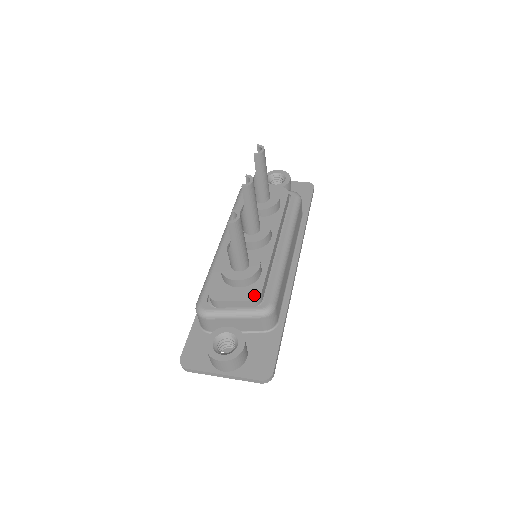
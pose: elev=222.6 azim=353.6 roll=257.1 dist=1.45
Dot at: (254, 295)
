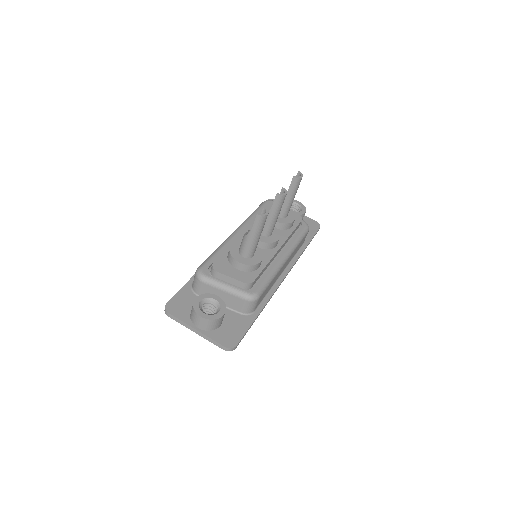
Dot at: (248, 280)
